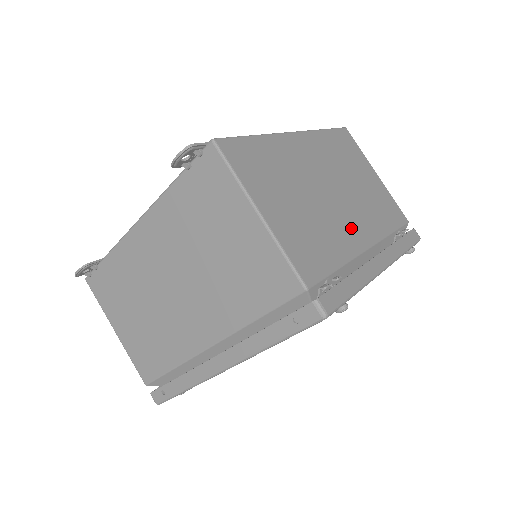
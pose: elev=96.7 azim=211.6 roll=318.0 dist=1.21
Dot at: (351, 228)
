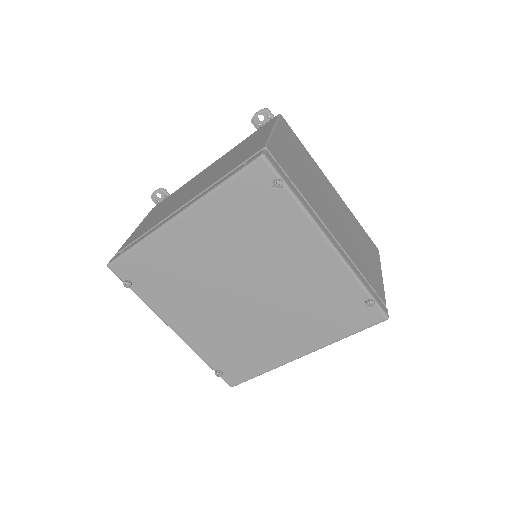
Dot at: (327, 216)
